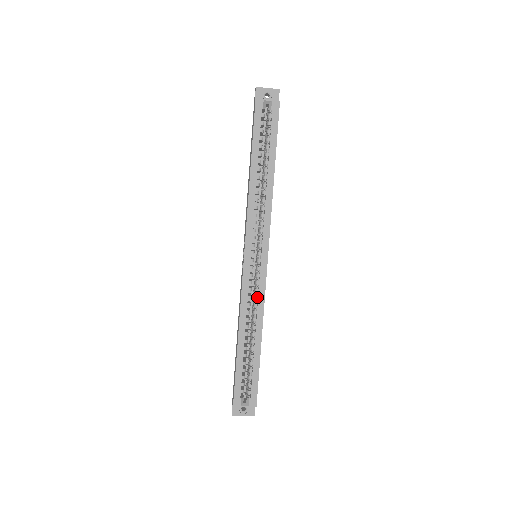
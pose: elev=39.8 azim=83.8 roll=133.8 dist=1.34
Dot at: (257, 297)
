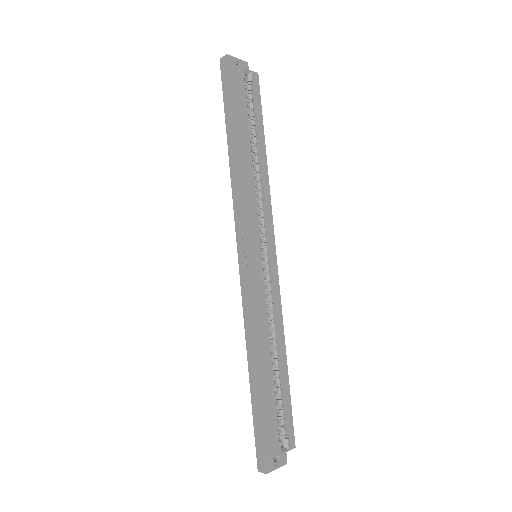
Dot at: (273, 305)
